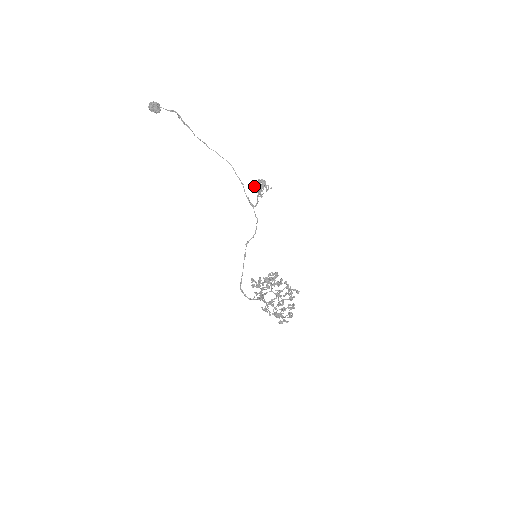
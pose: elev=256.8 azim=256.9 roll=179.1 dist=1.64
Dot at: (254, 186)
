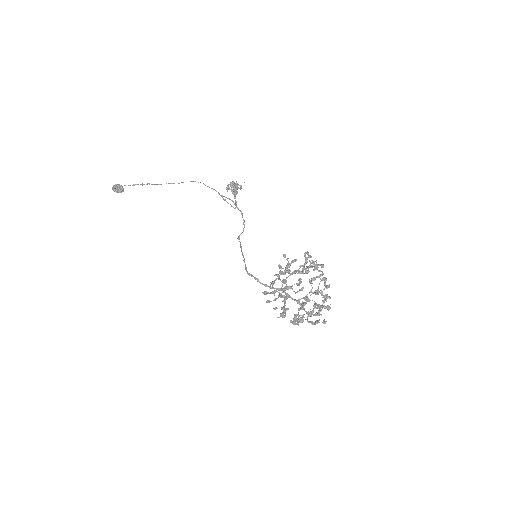
Dot at: (227, 188)
